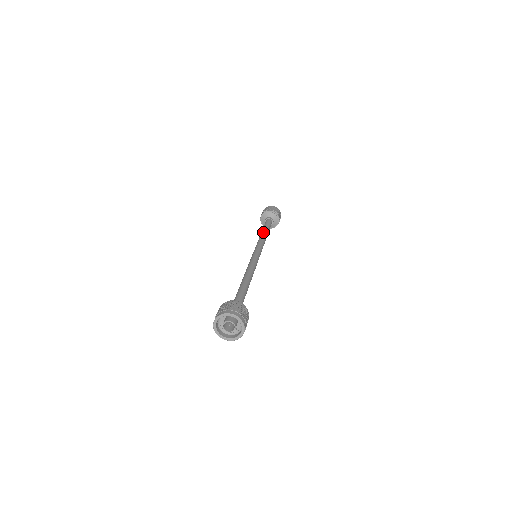
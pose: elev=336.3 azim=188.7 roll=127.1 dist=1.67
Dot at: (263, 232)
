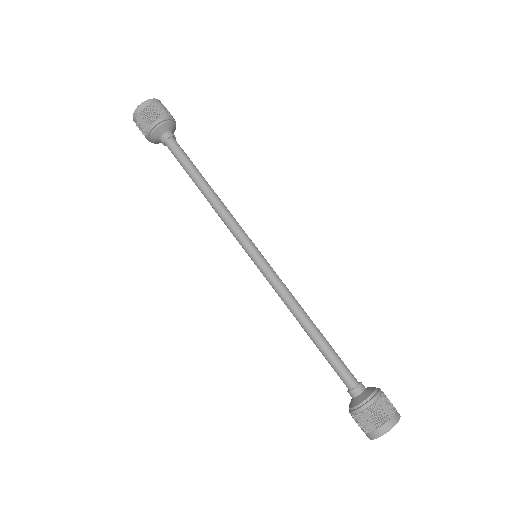
Dot at: (202, 192)
